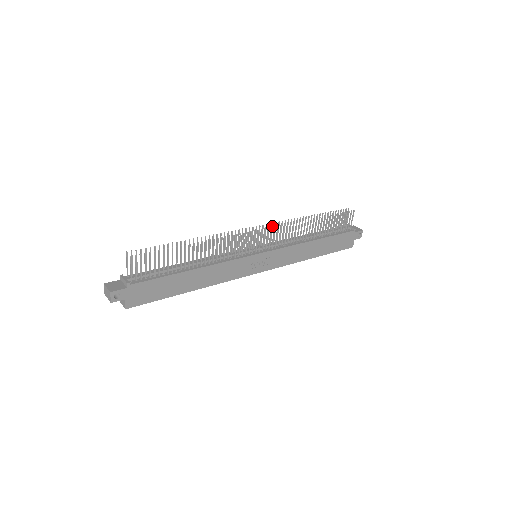
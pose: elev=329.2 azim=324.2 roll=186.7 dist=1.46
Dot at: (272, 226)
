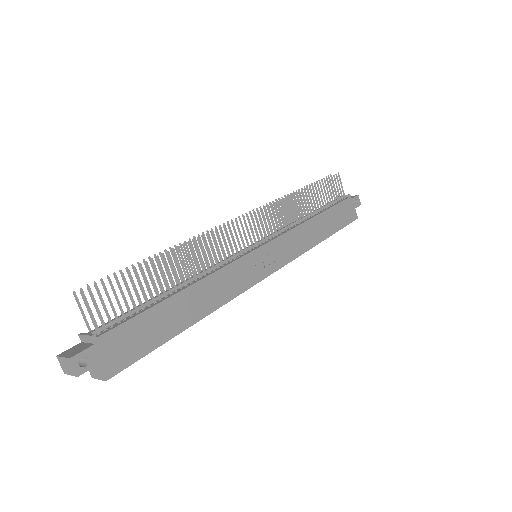
Dot at: (257, 213)
